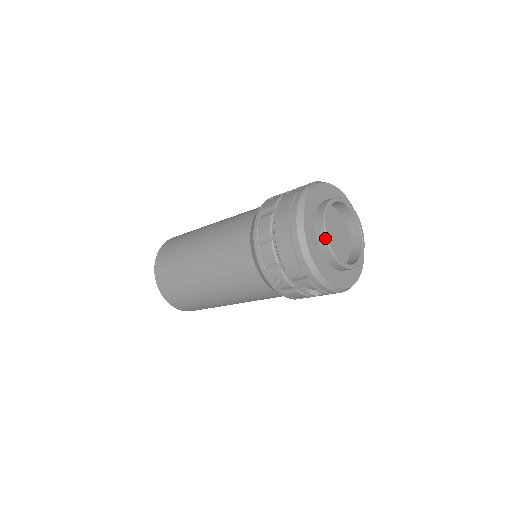
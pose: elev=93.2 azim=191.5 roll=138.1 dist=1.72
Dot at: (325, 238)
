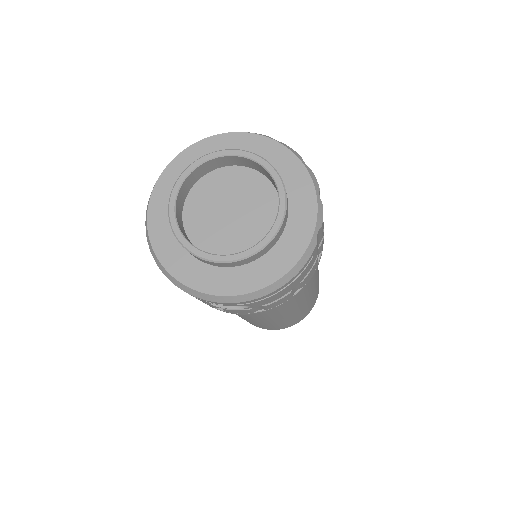
Dot at: (173, 232)
